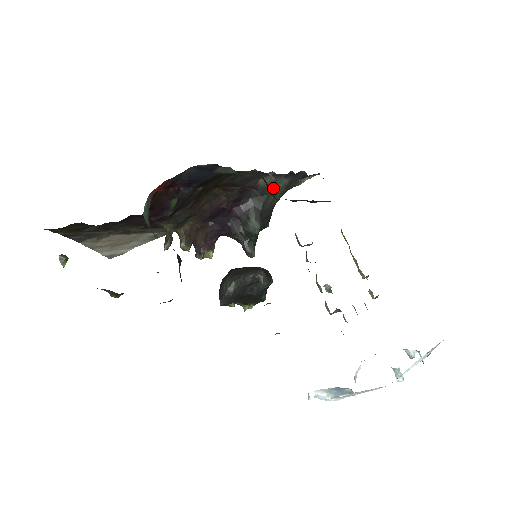
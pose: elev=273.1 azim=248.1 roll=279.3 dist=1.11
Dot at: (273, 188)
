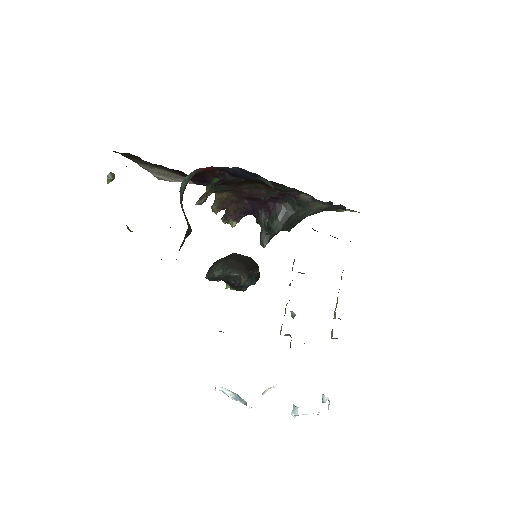
Dot at: (310, 205)
